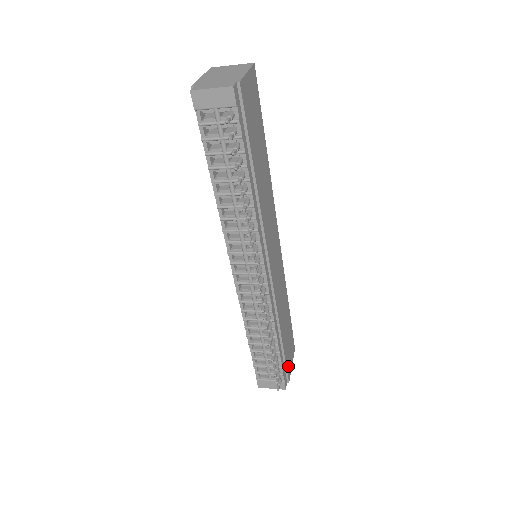
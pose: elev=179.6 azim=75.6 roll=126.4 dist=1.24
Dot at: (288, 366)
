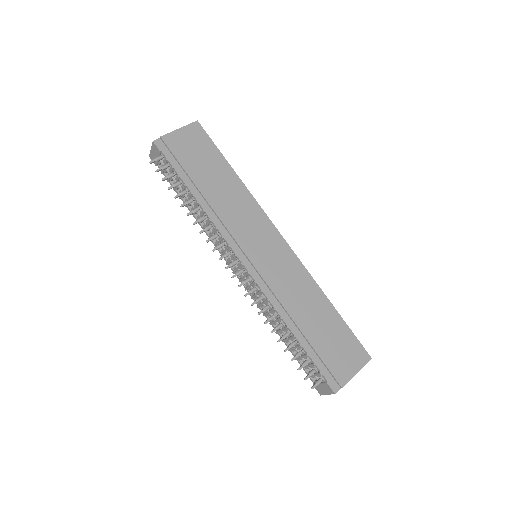
Dot at: (336, 368)
